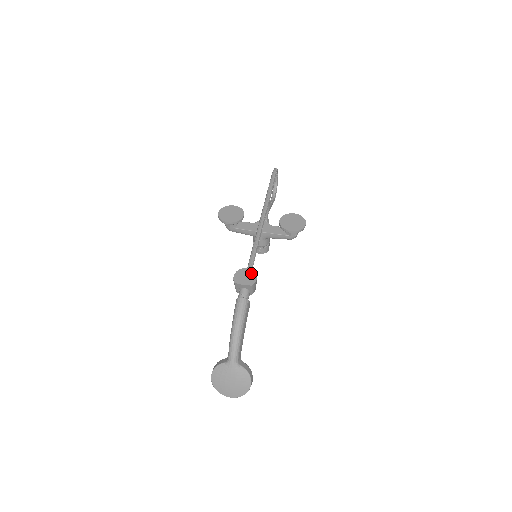
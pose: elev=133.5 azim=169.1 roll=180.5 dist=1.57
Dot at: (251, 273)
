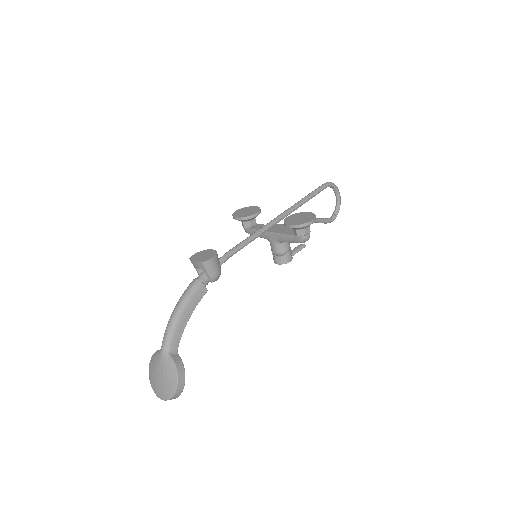
Dot at: (212, 253)
